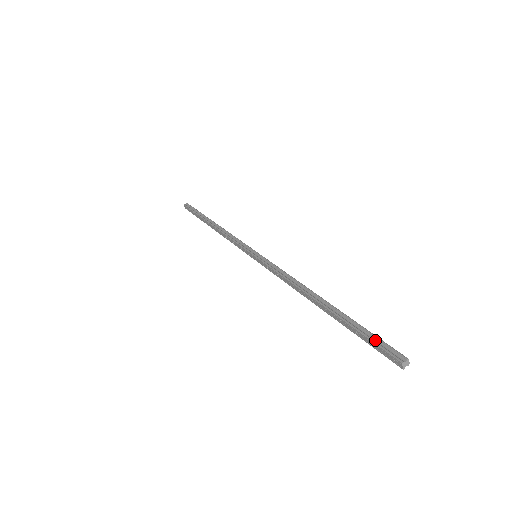
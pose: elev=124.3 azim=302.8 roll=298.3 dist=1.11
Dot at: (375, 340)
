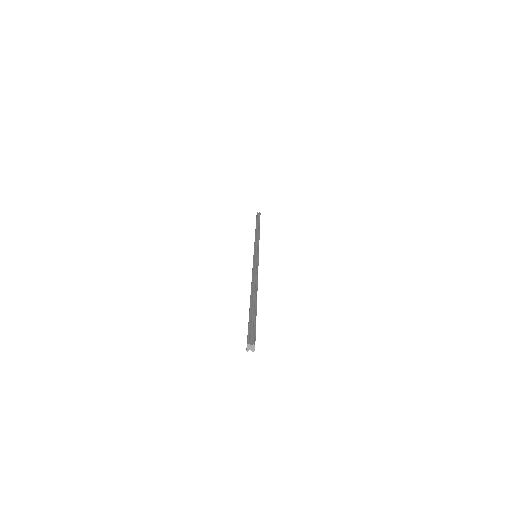
Dot at: (252, 326)
